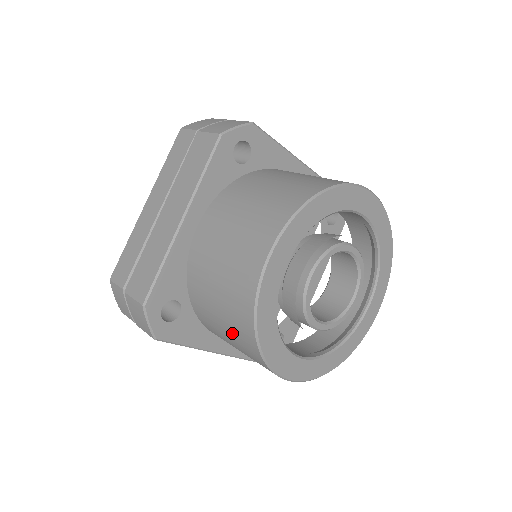
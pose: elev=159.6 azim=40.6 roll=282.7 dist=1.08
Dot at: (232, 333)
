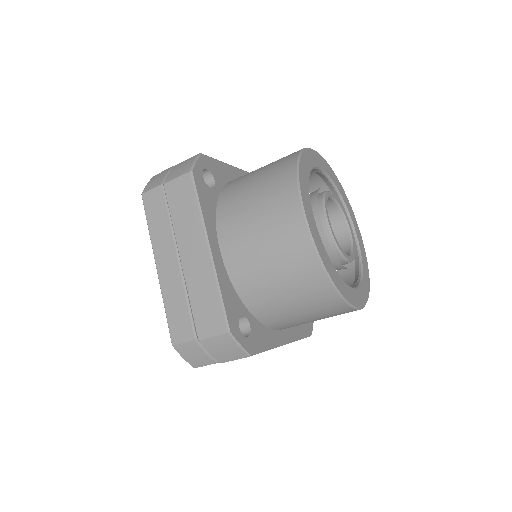
Dot at: (305, 302)
